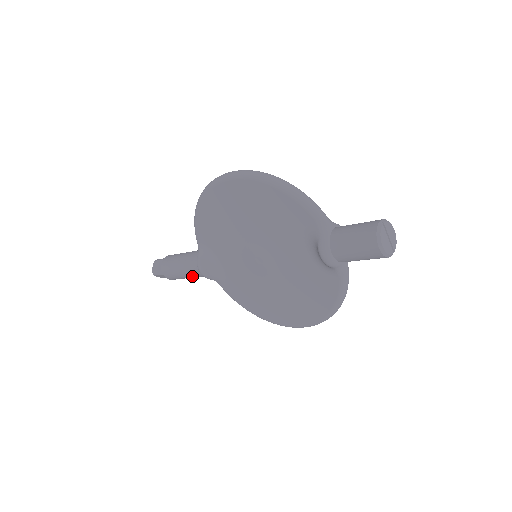
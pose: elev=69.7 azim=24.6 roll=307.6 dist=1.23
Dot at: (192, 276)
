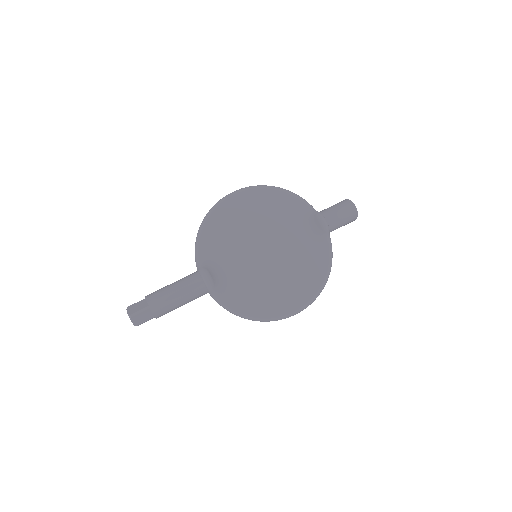
Dot at: (189, 295)
